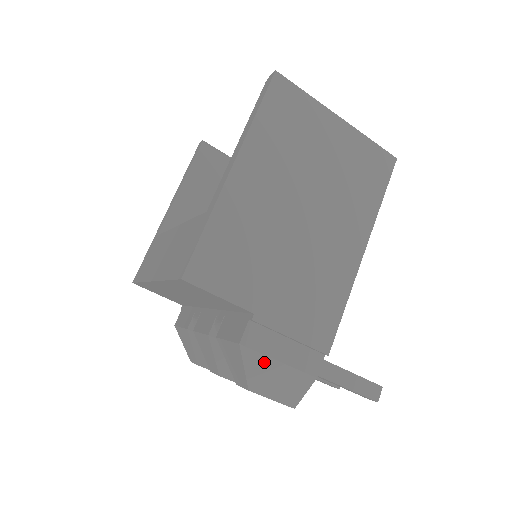
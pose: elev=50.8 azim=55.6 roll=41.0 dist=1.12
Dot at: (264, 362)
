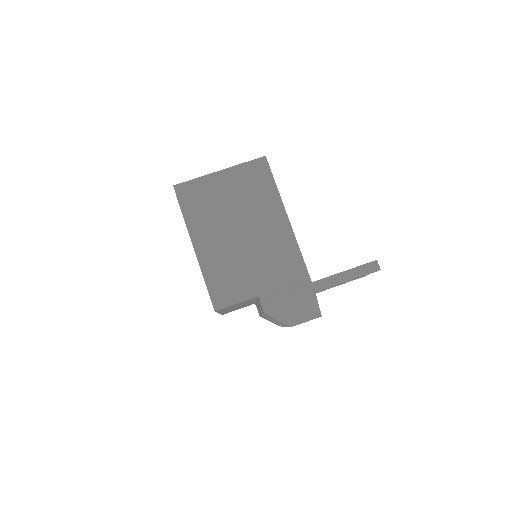
Dot at: (284, 311)
